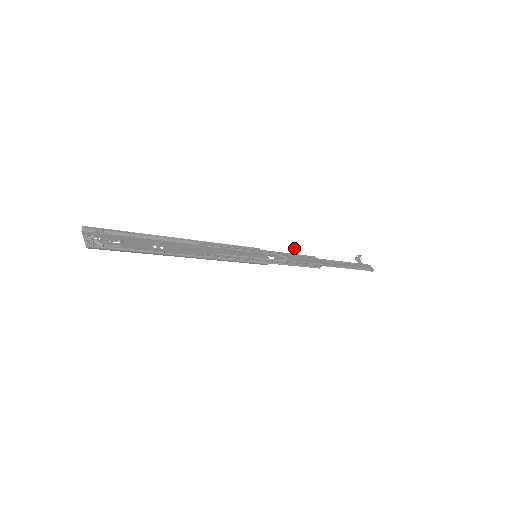
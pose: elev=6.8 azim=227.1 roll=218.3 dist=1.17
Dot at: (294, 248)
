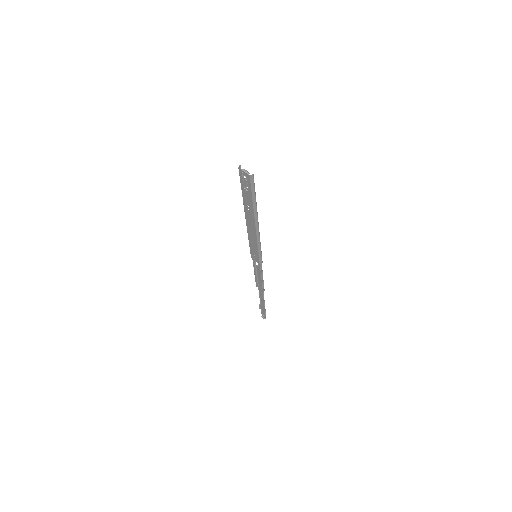
Dot at: occluded
